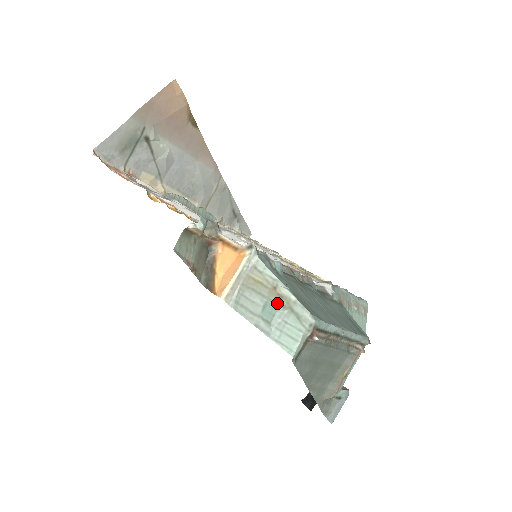
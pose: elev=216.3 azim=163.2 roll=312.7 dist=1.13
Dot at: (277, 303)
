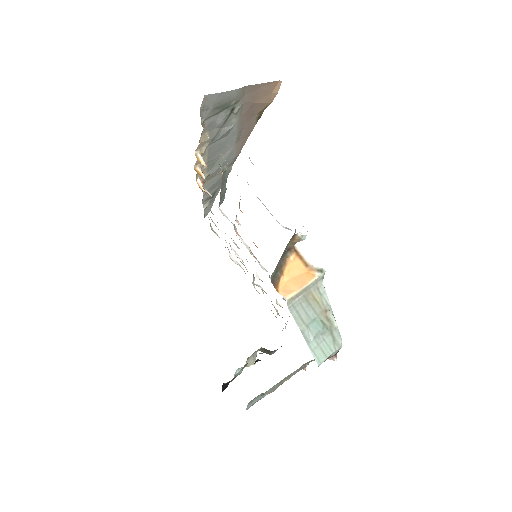
Dot at: (324, 323)
